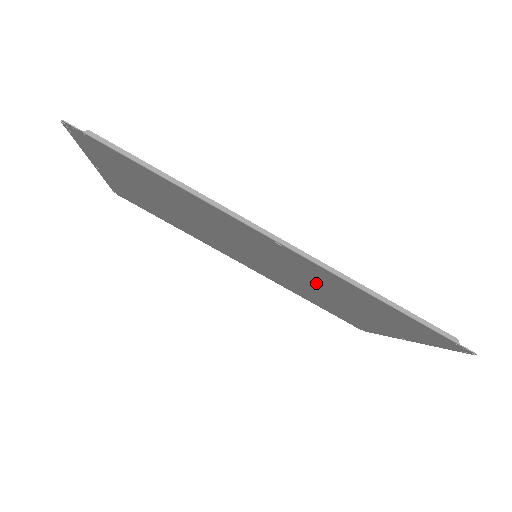
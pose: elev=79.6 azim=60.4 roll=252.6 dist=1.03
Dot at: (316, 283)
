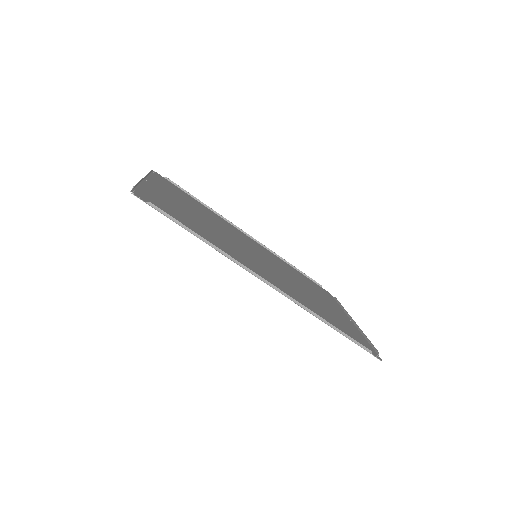
Dot at: (294, 288)
